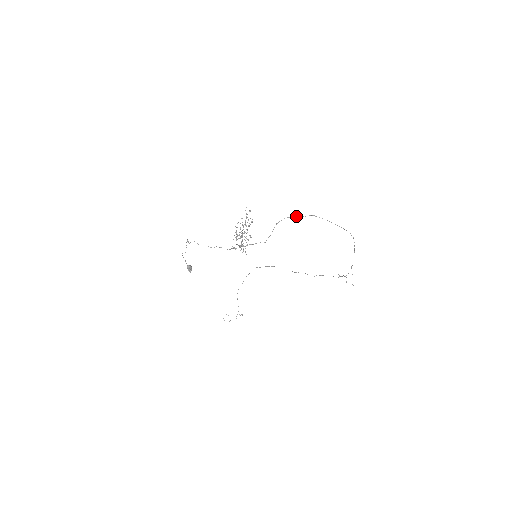
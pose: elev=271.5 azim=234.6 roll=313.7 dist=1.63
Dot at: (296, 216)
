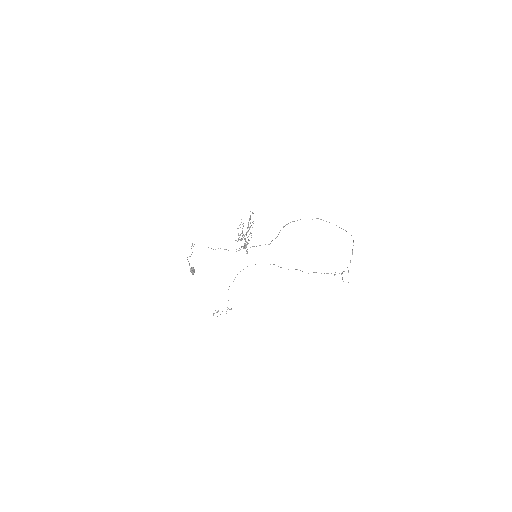
Dot at: occluded
